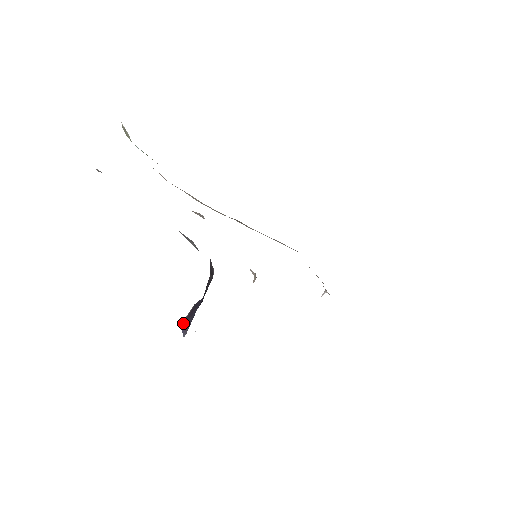
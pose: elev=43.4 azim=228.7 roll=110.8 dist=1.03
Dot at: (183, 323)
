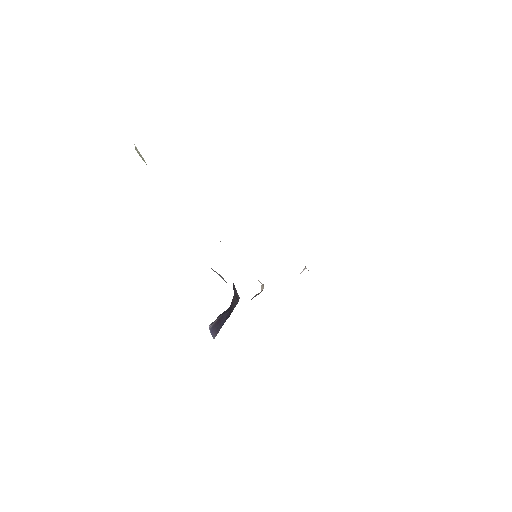
Dot at: (212, 328)
